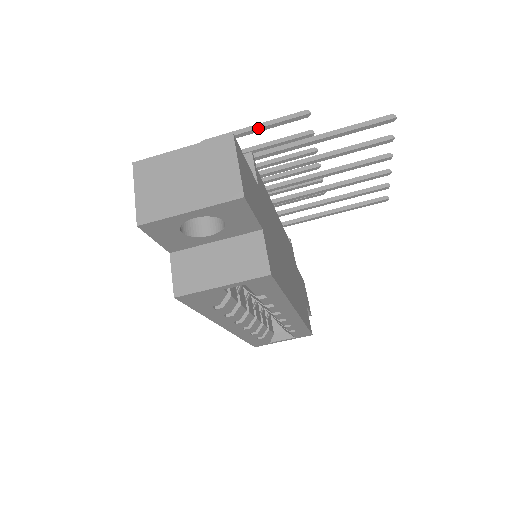
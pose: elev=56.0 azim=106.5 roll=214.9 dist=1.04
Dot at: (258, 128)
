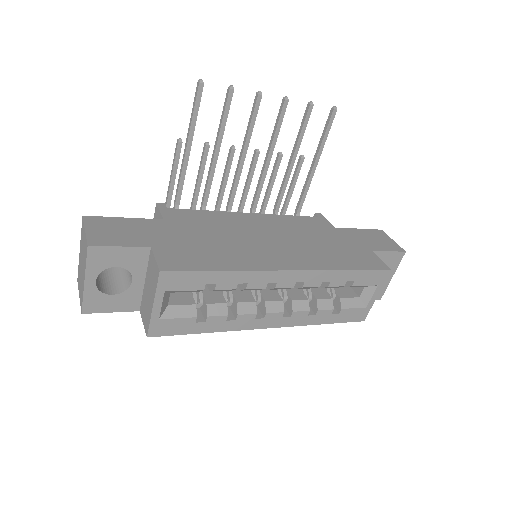
Dot at: (170, 182)
